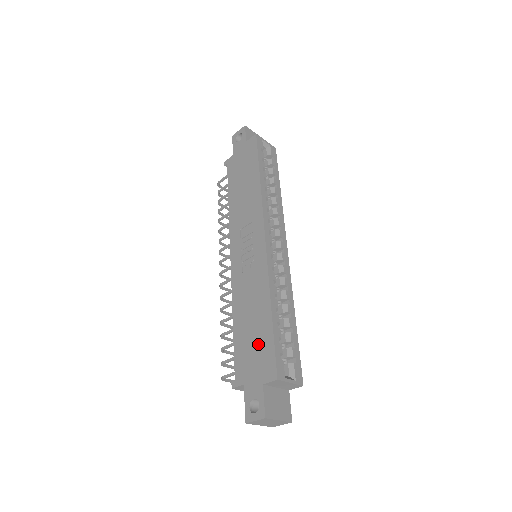
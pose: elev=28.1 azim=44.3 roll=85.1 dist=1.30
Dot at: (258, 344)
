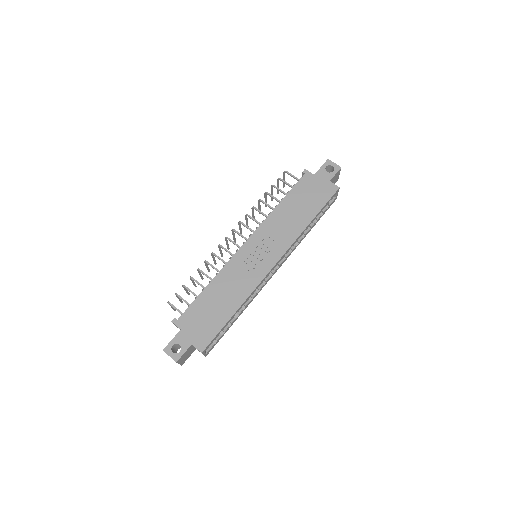
Dot at: (210, 320)
